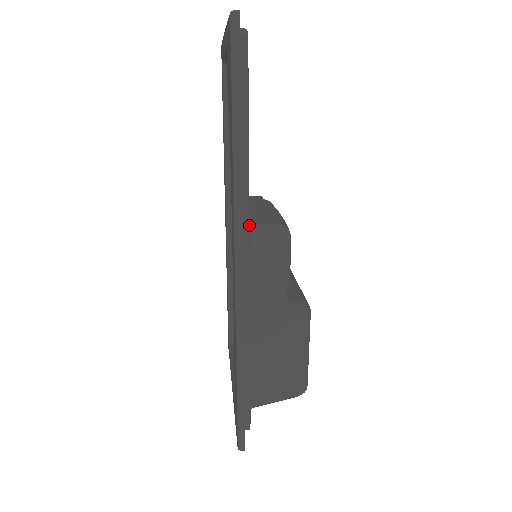
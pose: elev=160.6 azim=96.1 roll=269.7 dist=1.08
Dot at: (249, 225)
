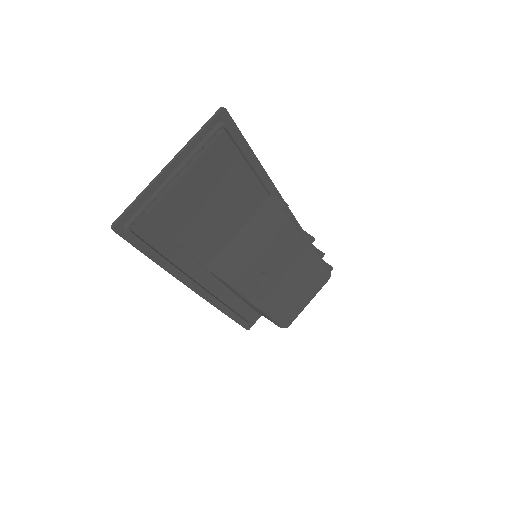
Dot at: (210, 267)
